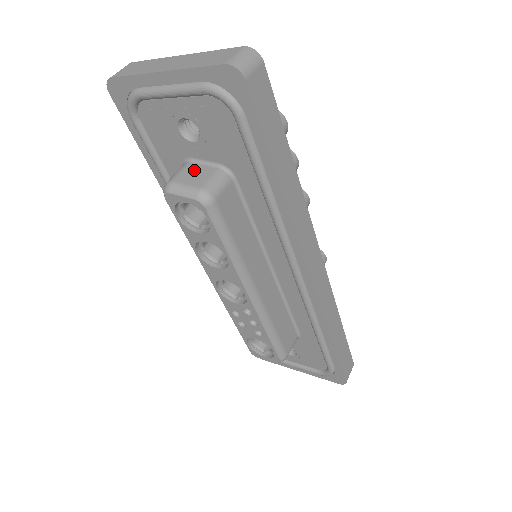
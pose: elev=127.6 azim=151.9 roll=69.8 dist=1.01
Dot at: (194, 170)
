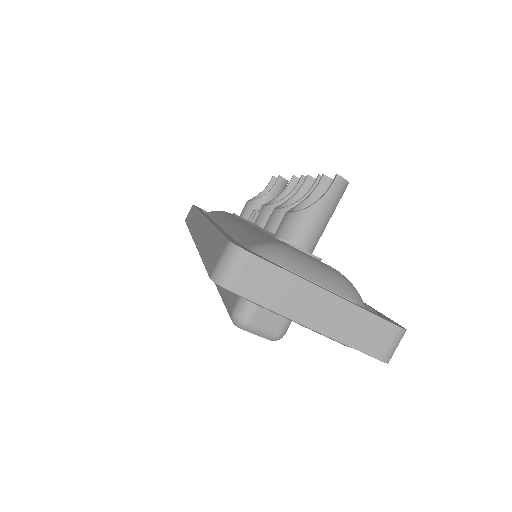
Dot at: occluded
